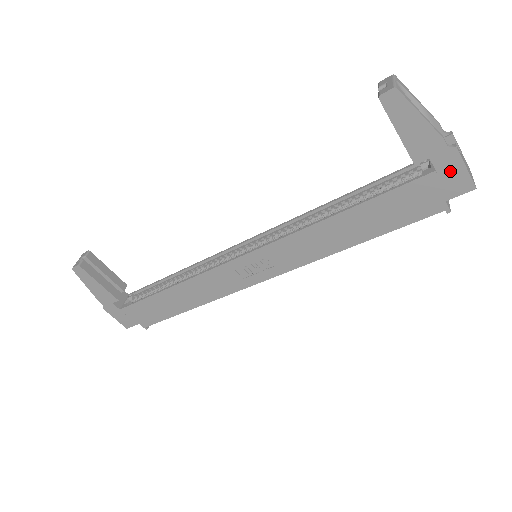
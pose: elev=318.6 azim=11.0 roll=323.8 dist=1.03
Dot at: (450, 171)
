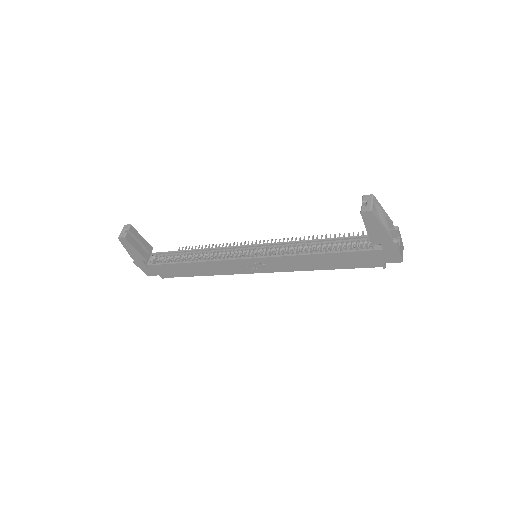
Dot at: (391, 252)
